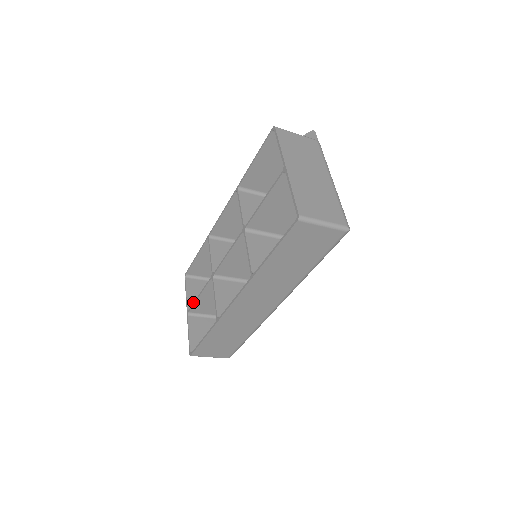
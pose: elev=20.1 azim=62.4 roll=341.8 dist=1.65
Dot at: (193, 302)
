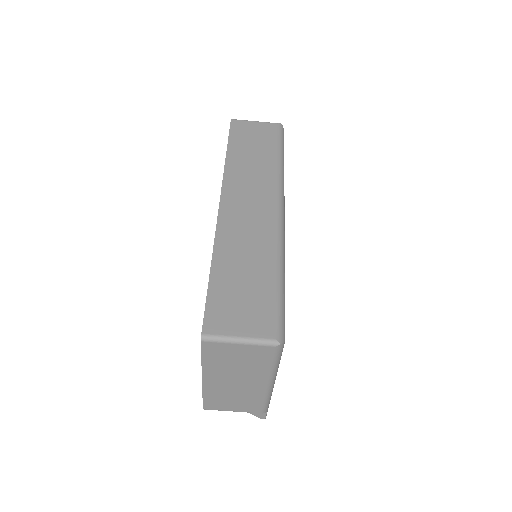
Dot at: (213, 387)
